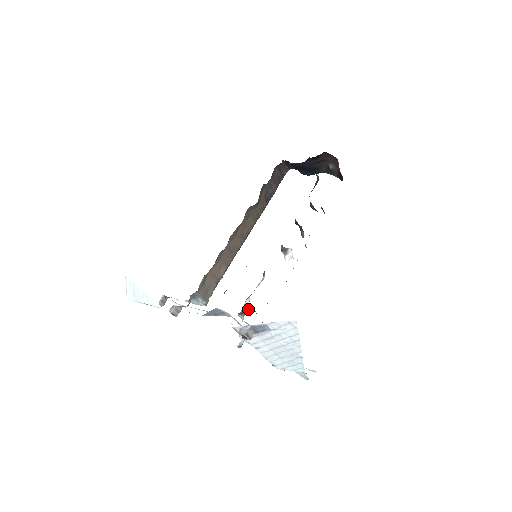
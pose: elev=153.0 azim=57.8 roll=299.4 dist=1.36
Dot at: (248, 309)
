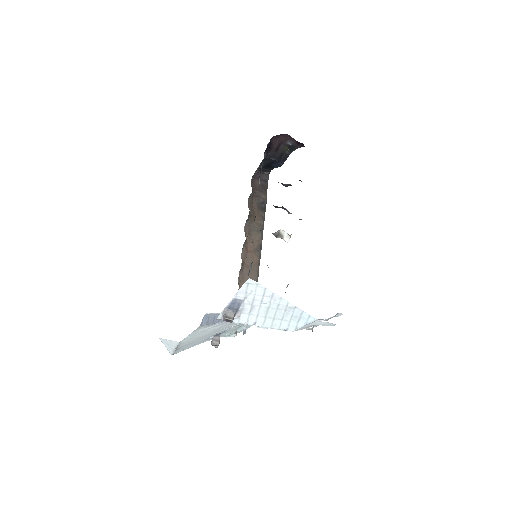
Dot at: occluded
